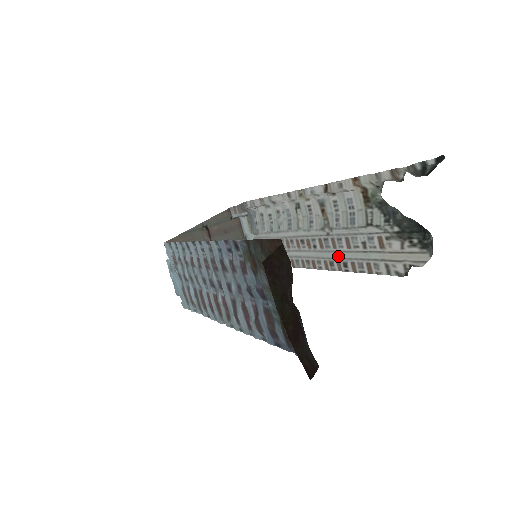
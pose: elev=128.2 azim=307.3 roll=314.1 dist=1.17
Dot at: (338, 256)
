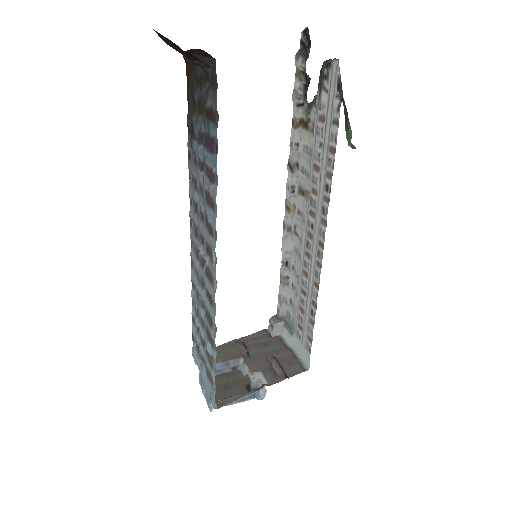
Dot at: (321, 194)
